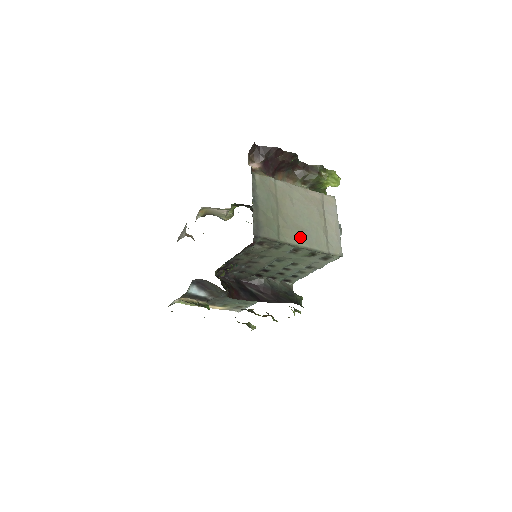
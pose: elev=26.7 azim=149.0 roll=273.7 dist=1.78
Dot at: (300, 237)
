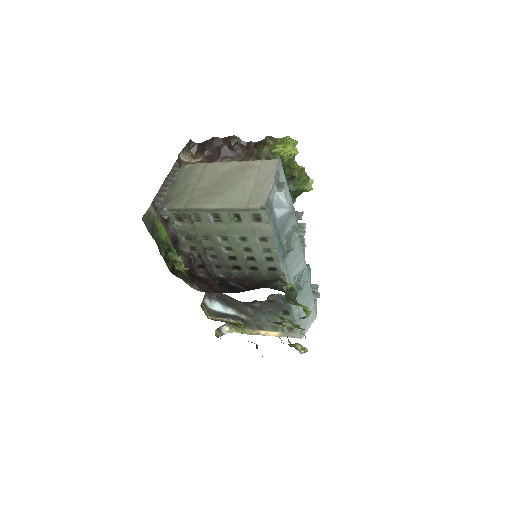
Dot at: (212, 200)
